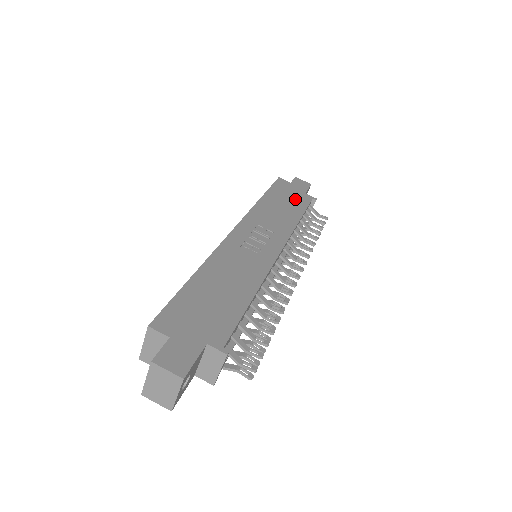
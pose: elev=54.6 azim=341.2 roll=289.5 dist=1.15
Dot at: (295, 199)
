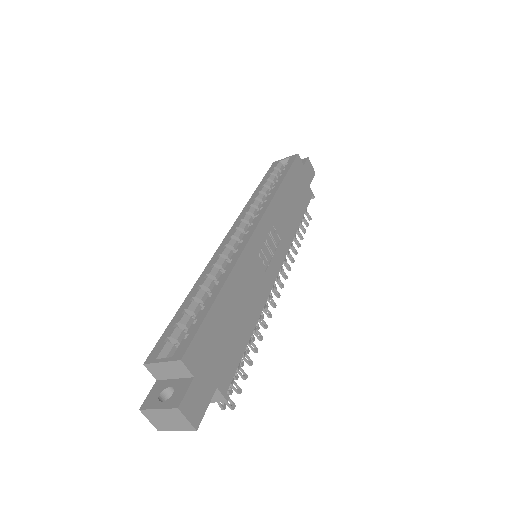
Dot at: (302, 193)
